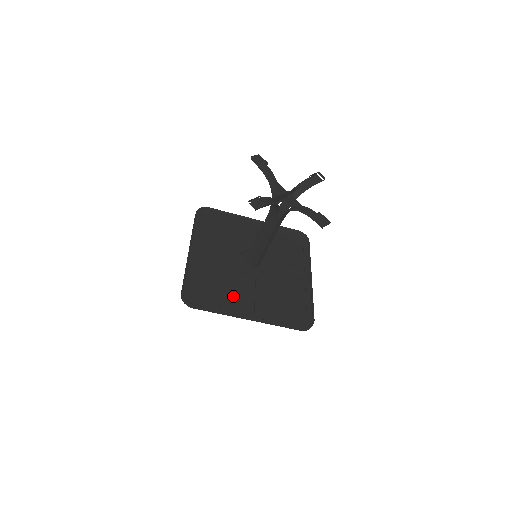
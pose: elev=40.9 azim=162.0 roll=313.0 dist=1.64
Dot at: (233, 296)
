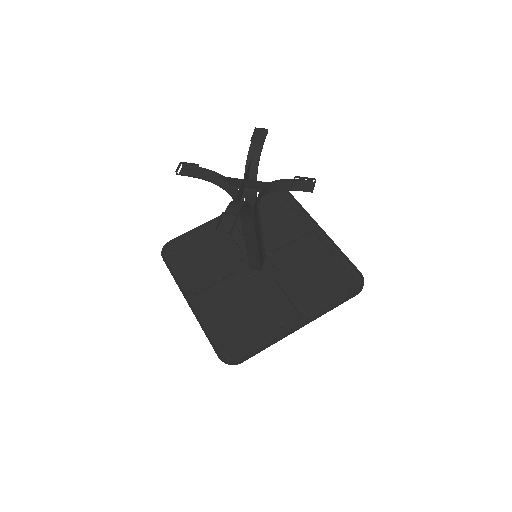
Dot at: (204, 277)
